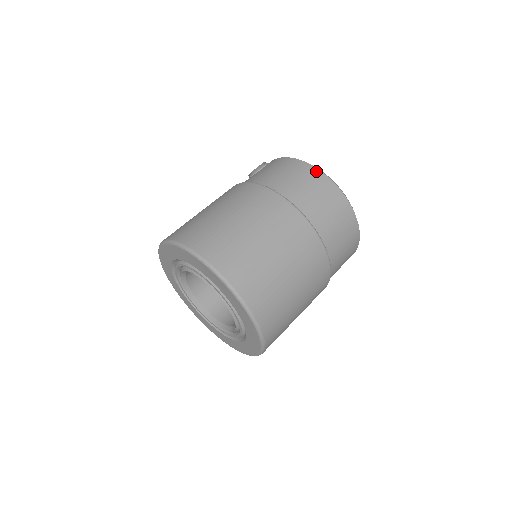
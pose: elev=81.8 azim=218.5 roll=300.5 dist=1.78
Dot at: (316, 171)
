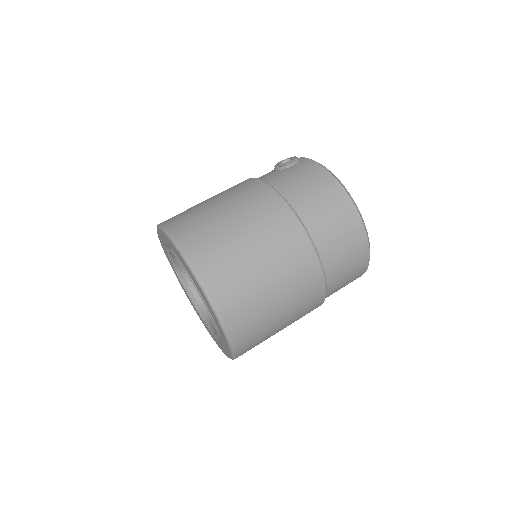
Dot at: (345, 197)
